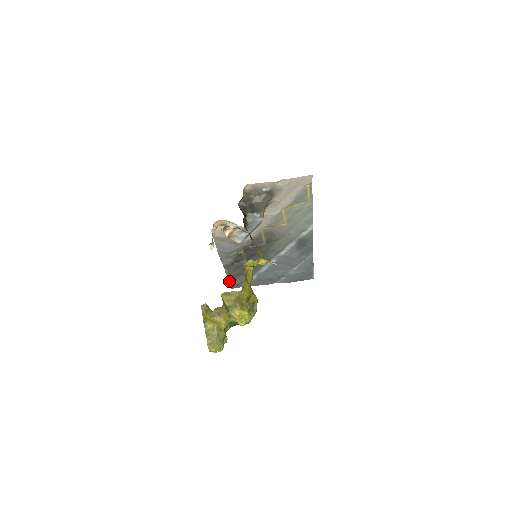
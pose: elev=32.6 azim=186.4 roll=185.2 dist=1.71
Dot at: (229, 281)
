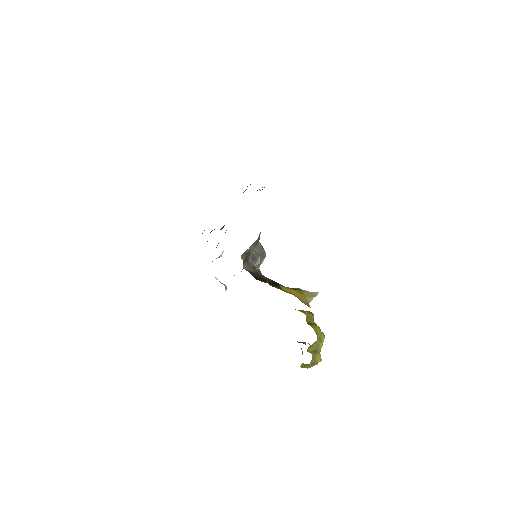
Dot at: occluded
